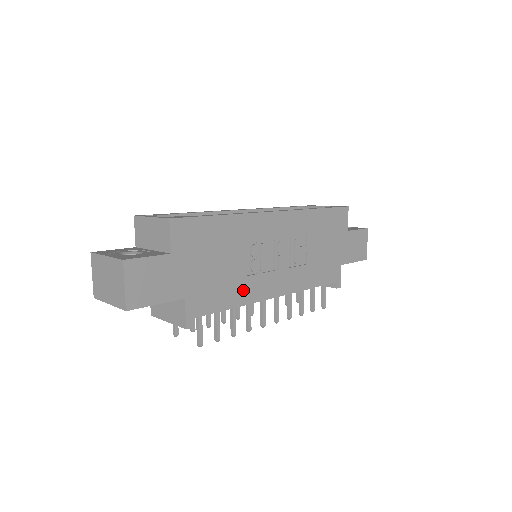
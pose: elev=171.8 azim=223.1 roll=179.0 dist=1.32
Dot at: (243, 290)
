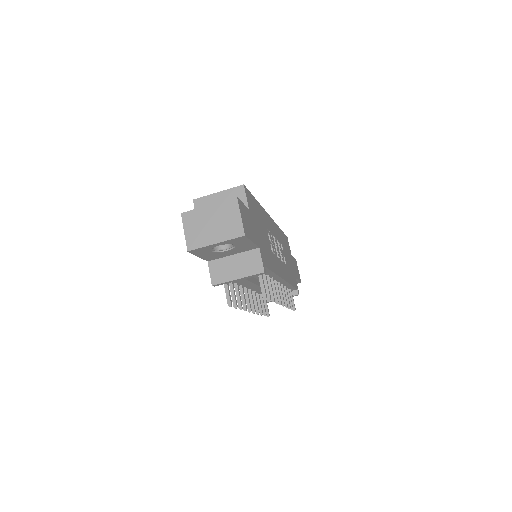
Dot at: (274, 262)
